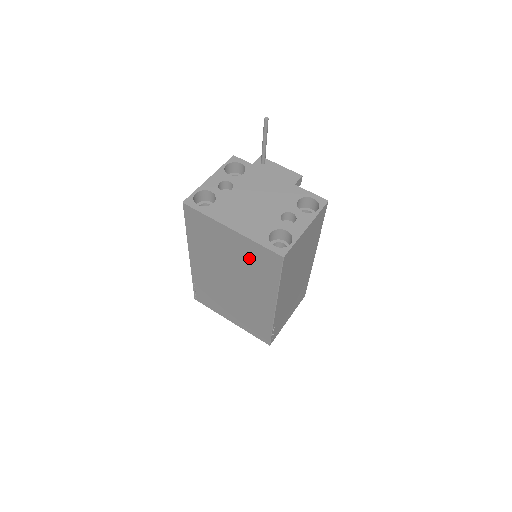
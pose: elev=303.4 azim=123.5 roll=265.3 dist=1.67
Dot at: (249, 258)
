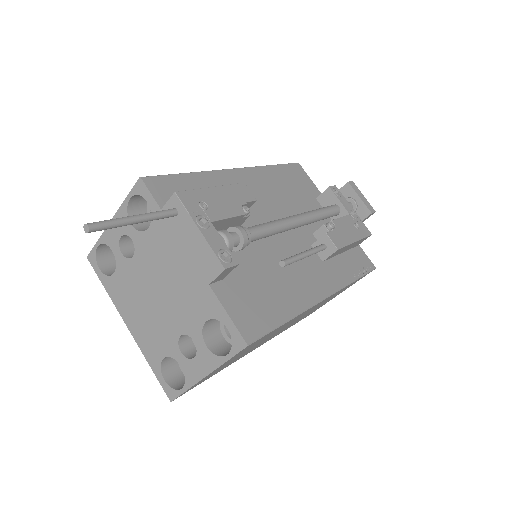
Dot at: occluded
